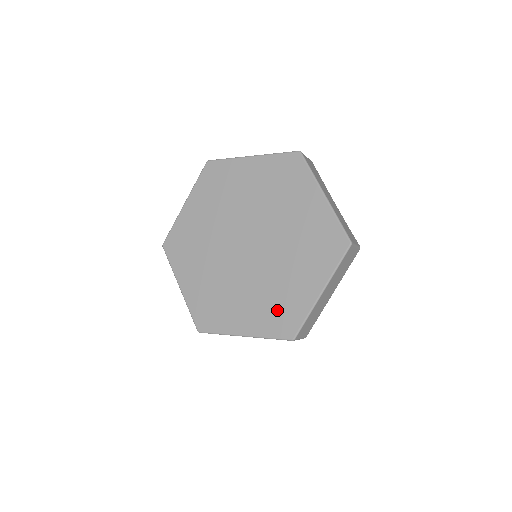
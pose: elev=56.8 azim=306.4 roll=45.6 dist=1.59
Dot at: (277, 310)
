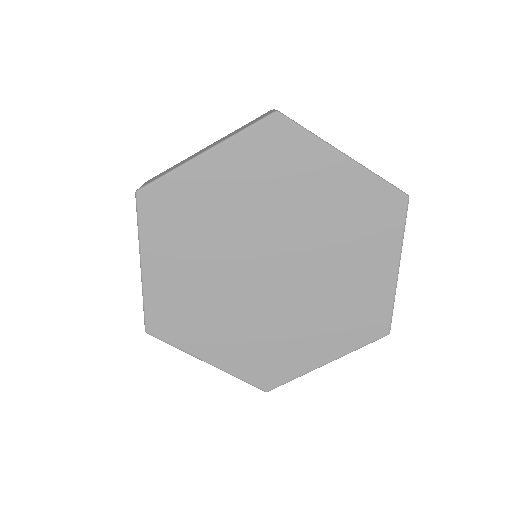
Dot at: (266, 357)
